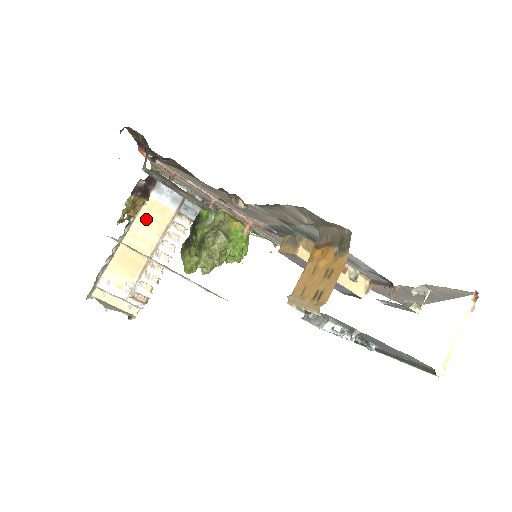
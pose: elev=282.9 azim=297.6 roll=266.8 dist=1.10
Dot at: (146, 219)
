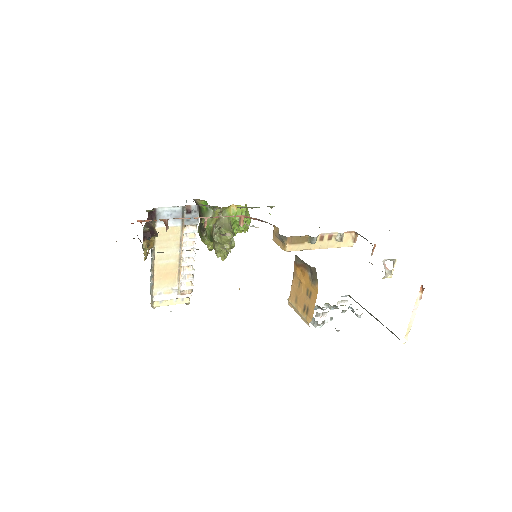
Dot at: (163, 243)
